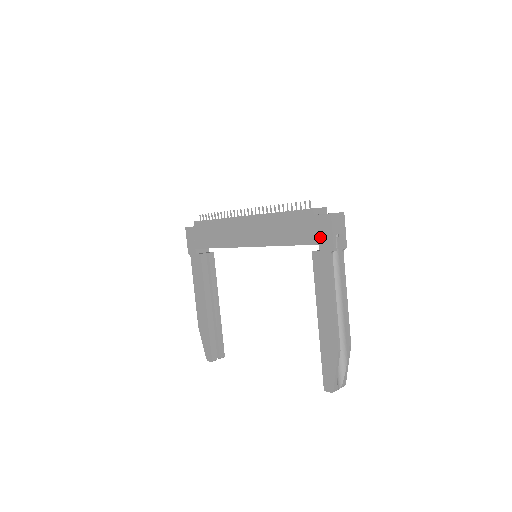
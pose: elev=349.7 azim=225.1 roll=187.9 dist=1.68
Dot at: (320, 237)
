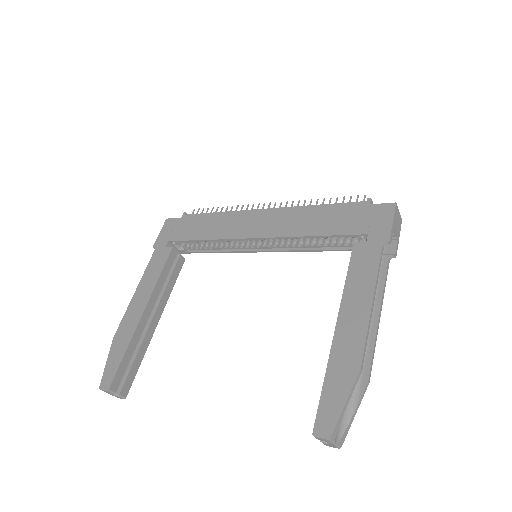
Dot at: (372, 226)
